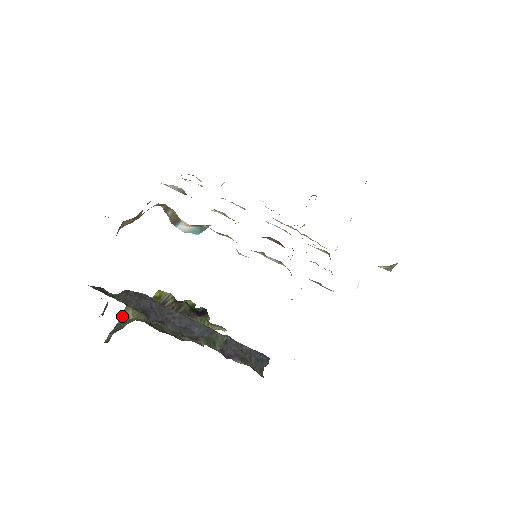
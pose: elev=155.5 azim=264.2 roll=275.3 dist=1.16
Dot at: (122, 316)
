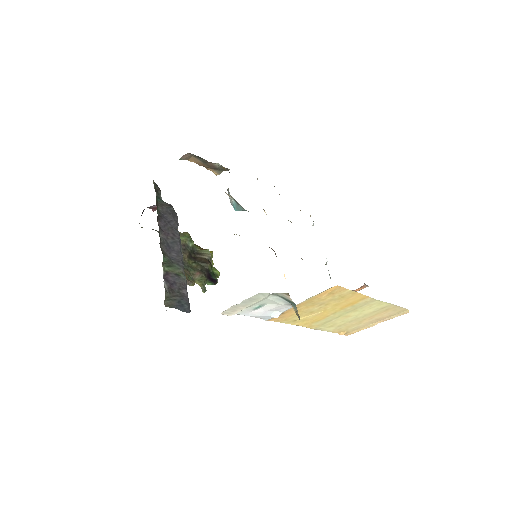
Dot at: occluded
